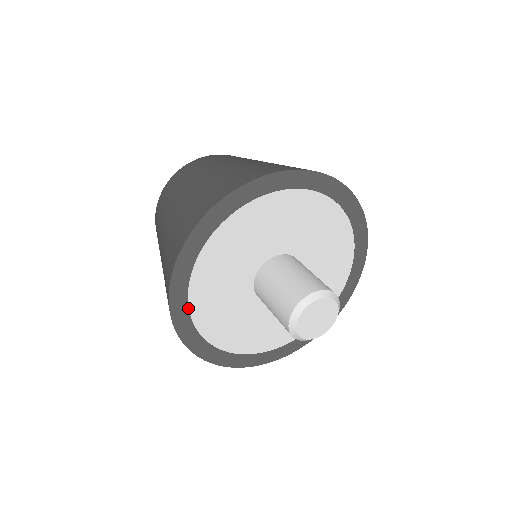
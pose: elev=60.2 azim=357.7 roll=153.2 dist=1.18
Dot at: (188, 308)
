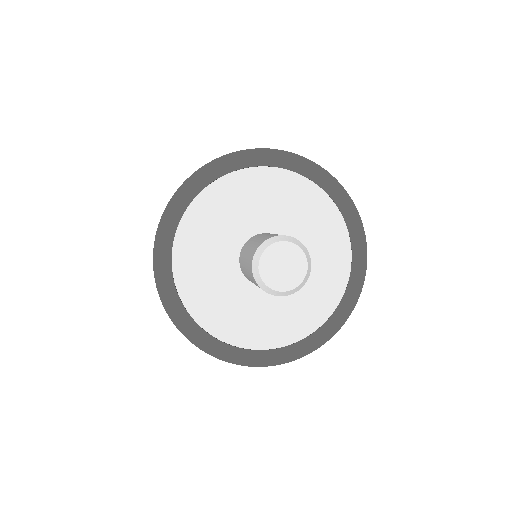
Dot at: (196, 196)
